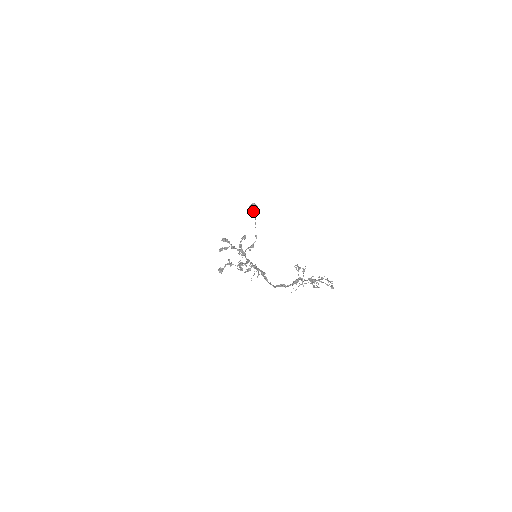
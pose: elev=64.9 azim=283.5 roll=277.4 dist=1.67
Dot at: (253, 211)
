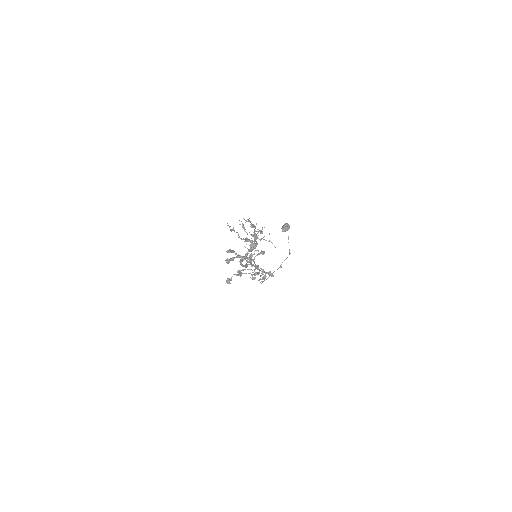
Dot at: (285, 231)
